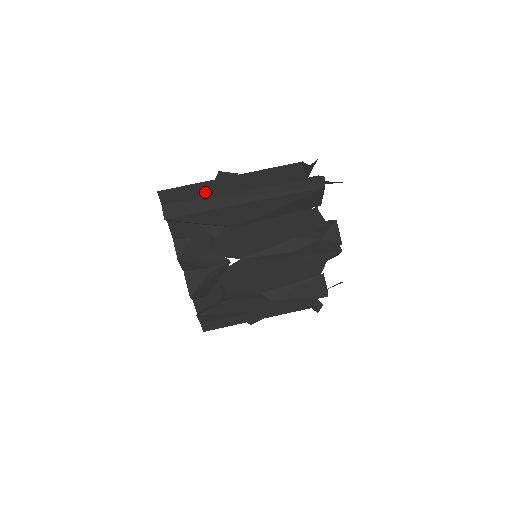
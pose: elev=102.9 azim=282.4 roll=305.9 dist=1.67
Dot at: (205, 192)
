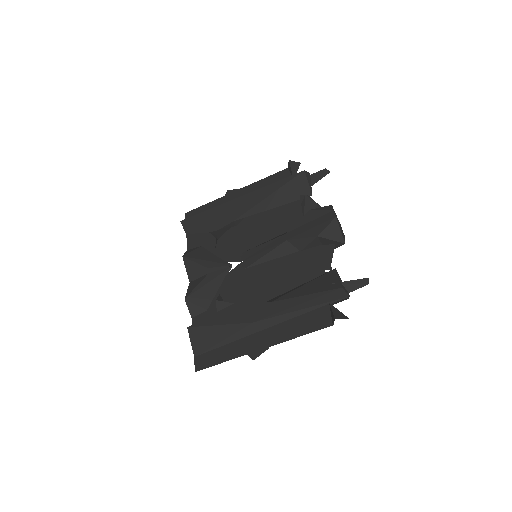
Dot at: (234, 348)
